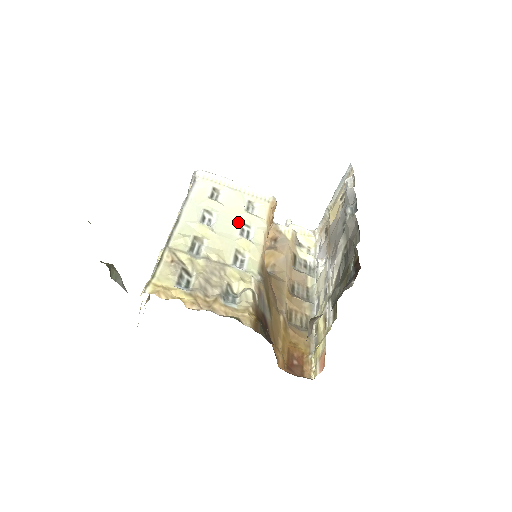
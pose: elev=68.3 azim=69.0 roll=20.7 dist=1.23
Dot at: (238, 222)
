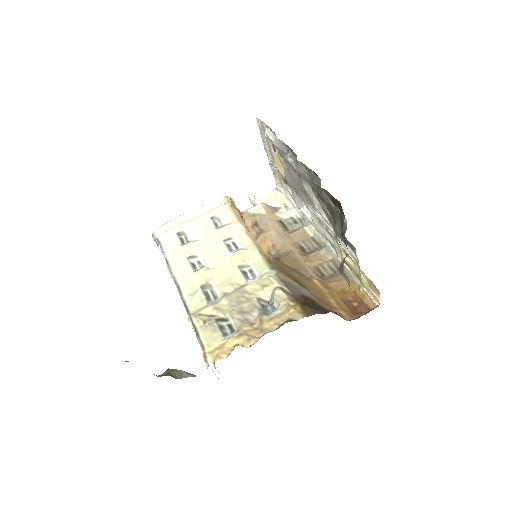
Dot at: (219, 243)
